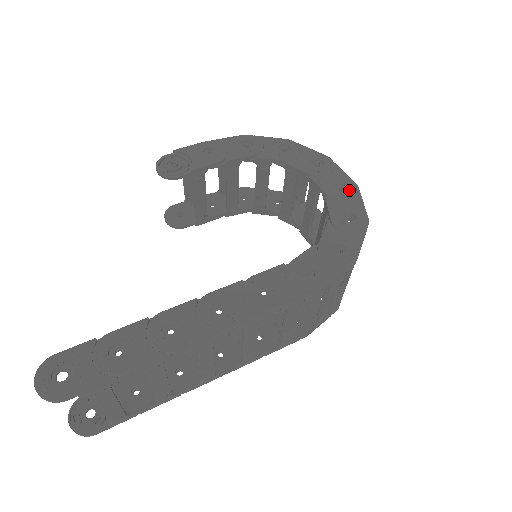
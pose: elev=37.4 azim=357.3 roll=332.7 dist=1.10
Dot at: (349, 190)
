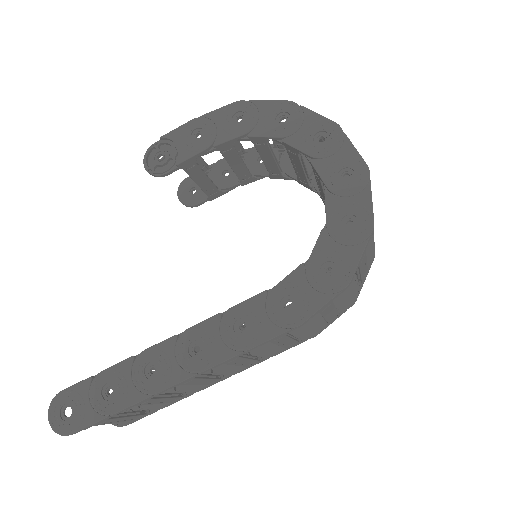
Dot at: (356, 177)
